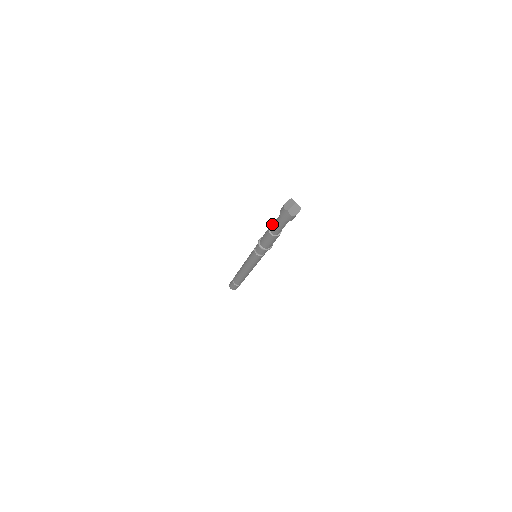
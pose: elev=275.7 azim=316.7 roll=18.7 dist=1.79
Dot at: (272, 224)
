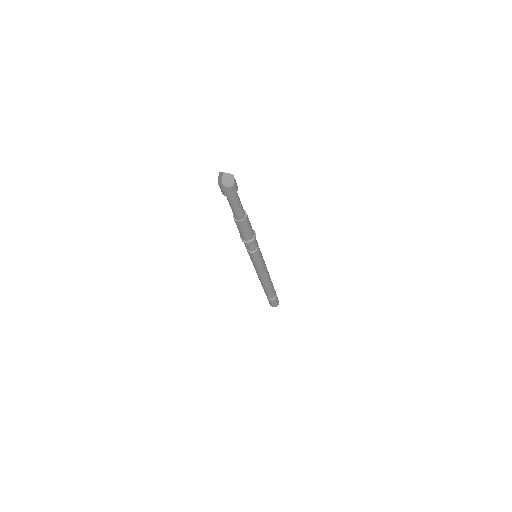
Dot at: occluded
